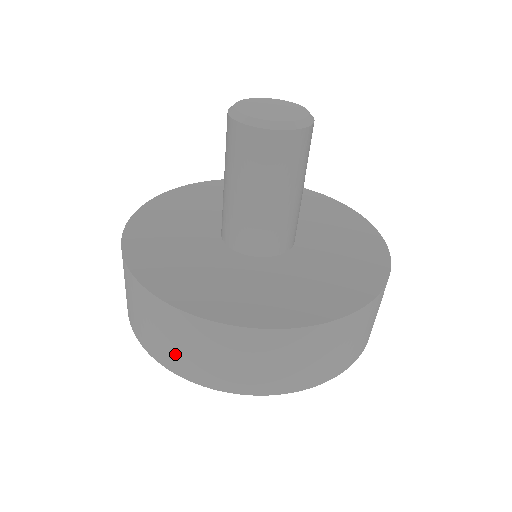
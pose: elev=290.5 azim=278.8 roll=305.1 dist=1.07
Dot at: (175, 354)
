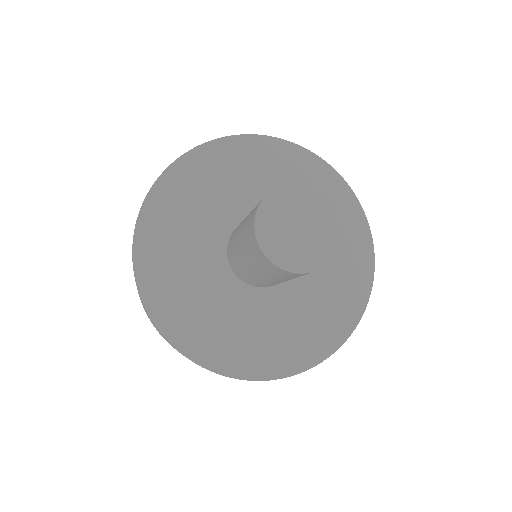
Dot at: occluded
